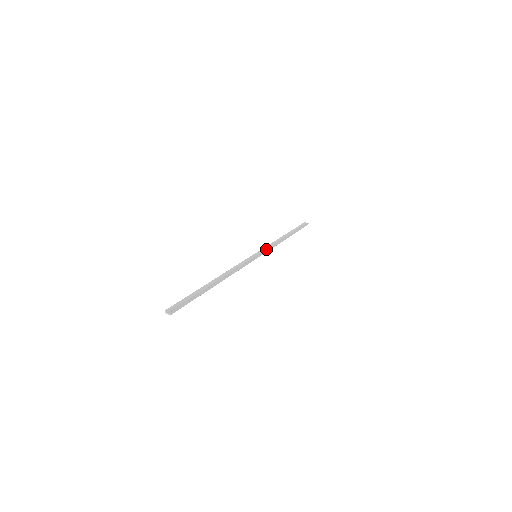
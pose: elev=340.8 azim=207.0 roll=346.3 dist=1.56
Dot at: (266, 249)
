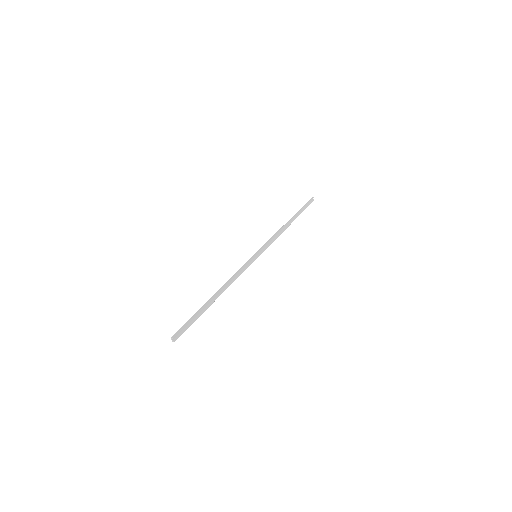
Dot at: (267, 245)
